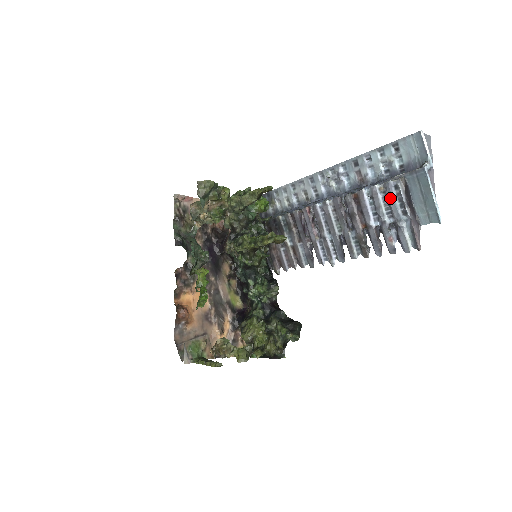
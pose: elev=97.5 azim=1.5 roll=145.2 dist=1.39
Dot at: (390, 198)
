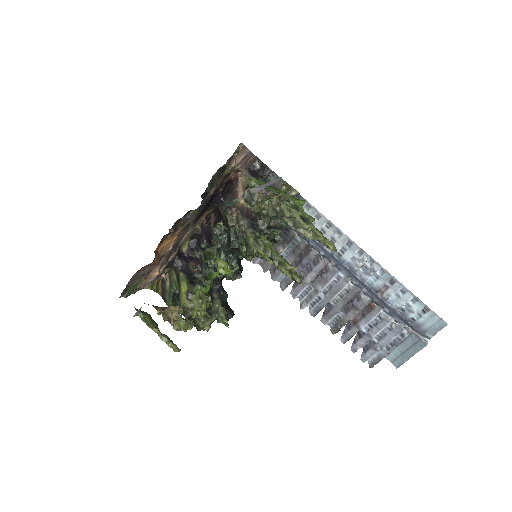
Dot at: (392, 335)
